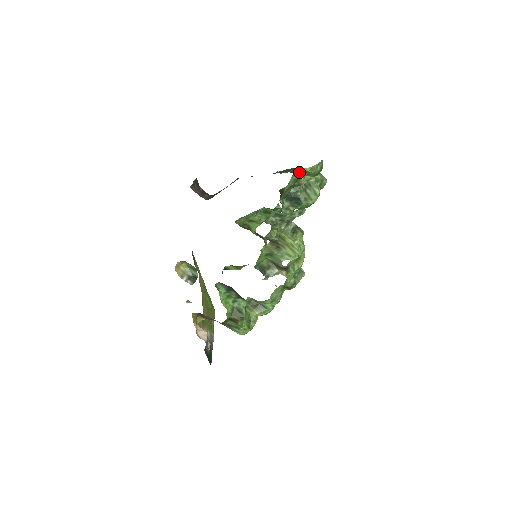
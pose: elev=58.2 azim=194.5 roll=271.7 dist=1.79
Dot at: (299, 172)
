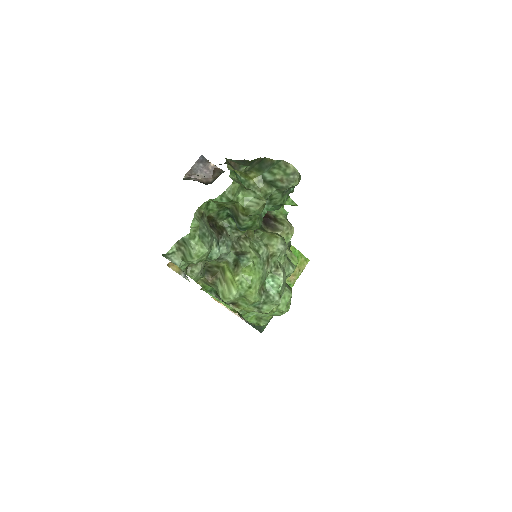
Dot at: occluded
